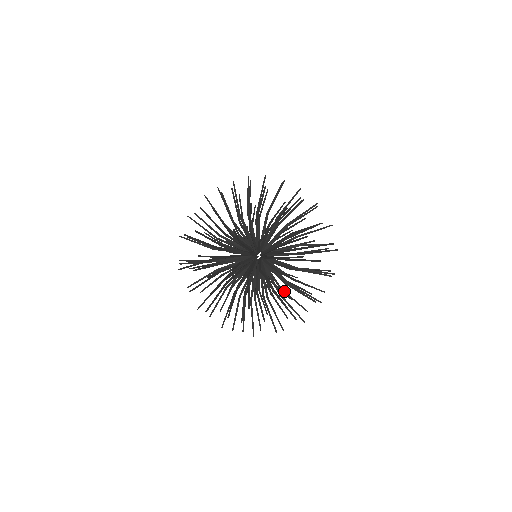
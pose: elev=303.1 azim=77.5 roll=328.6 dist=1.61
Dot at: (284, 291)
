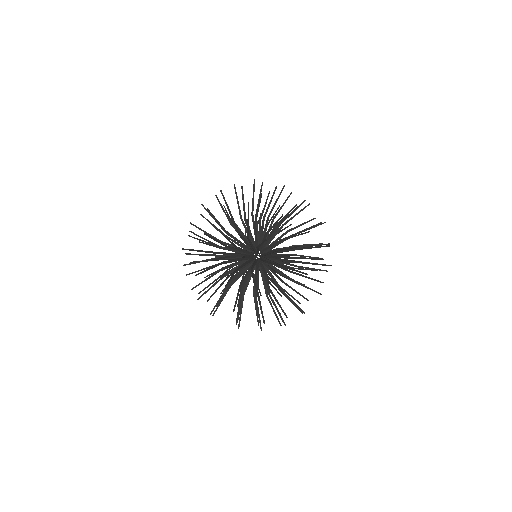
Dot at: (293, 273)
